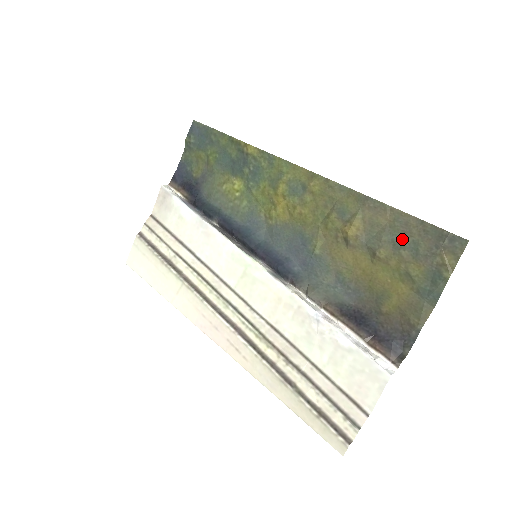
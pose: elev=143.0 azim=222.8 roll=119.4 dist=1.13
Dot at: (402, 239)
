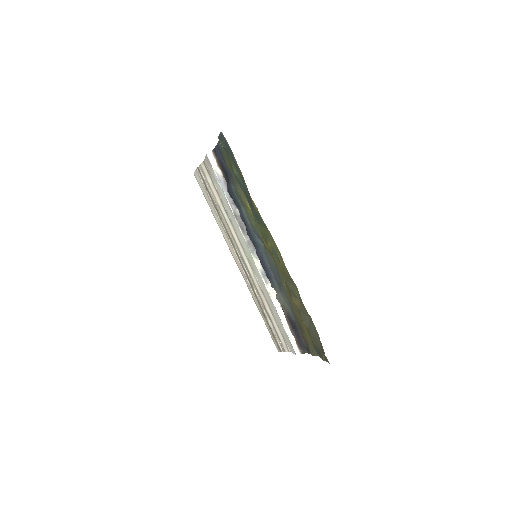
Dot at: (312, 330)
